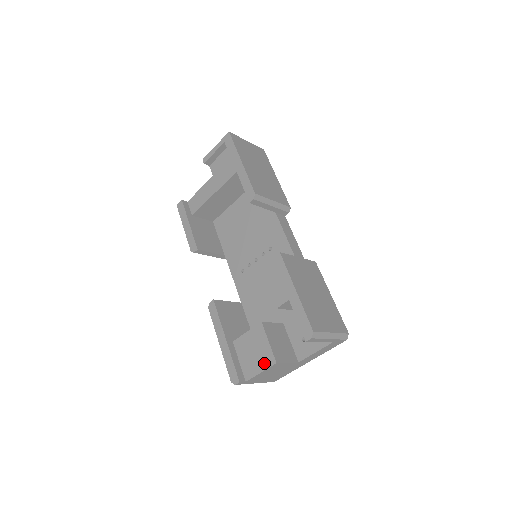
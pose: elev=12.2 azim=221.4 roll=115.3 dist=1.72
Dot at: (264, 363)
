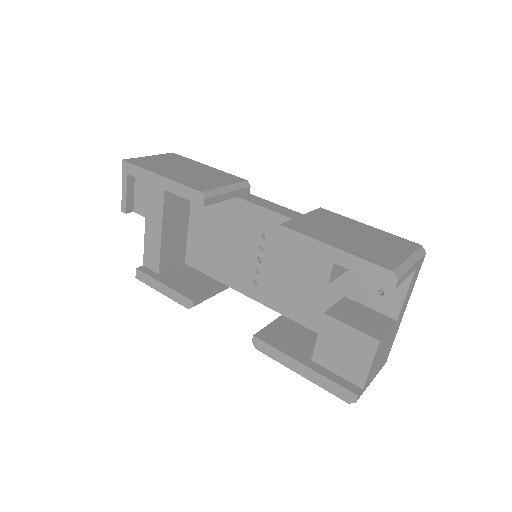
Dot at: (366, 353)
